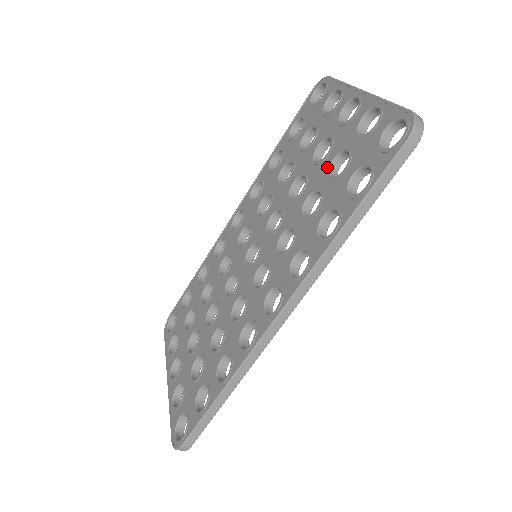
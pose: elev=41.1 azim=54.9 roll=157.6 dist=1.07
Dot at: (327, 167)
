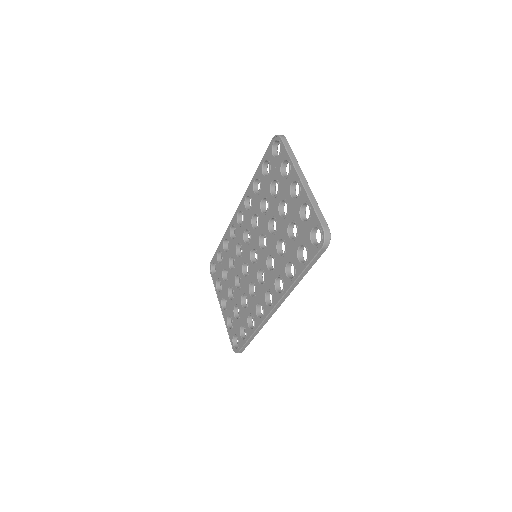
Dot at: (286, 227)
